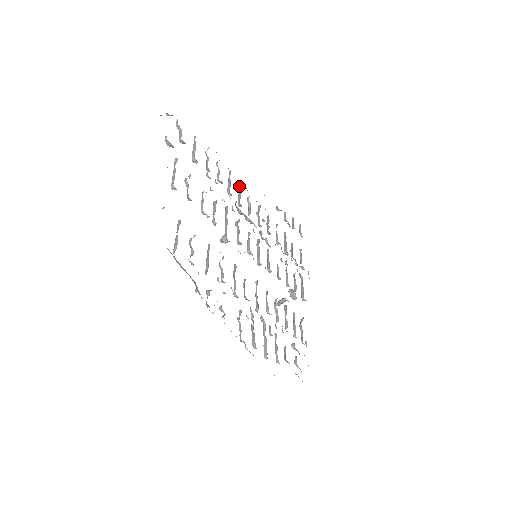
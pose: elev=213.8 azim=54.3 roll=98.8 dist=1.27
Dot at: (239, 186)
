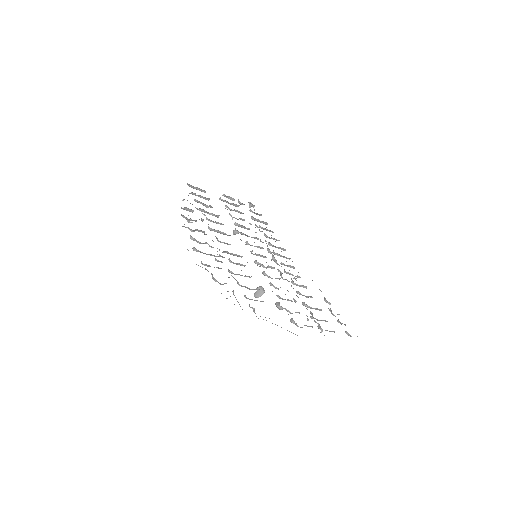
Dot at: occluded
